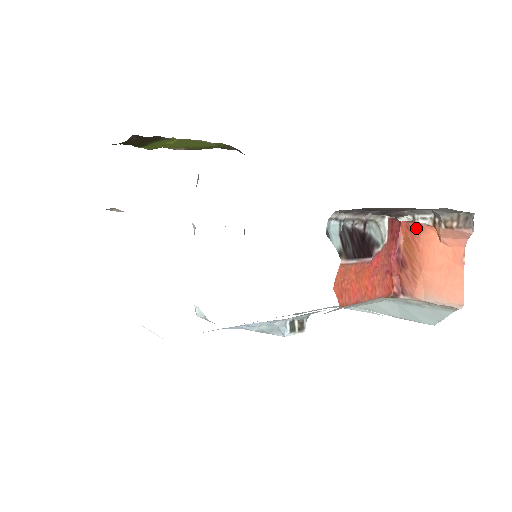
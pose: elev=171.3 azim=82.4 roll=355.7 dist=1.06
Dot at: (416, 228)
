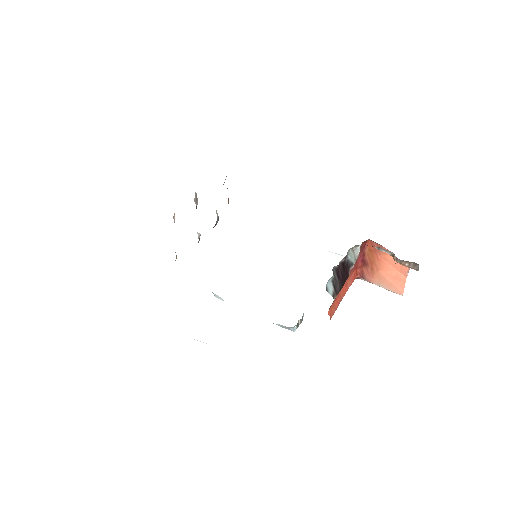
Dot at: occluded
